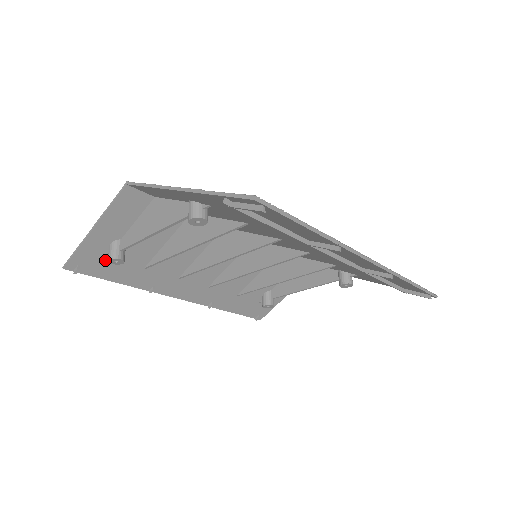
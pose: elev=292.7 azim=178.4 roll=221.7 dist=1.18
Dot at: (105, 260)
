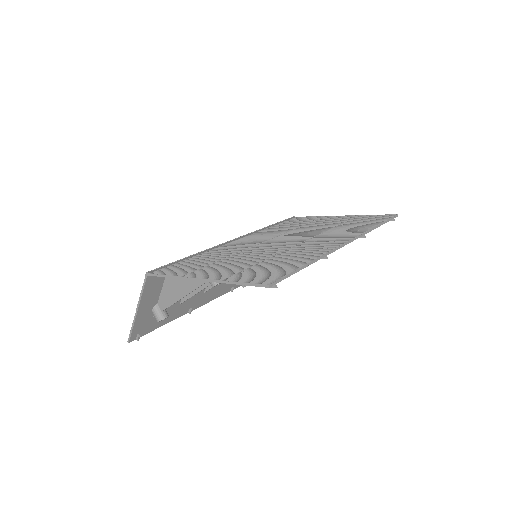
Dot at: (153, 319)
